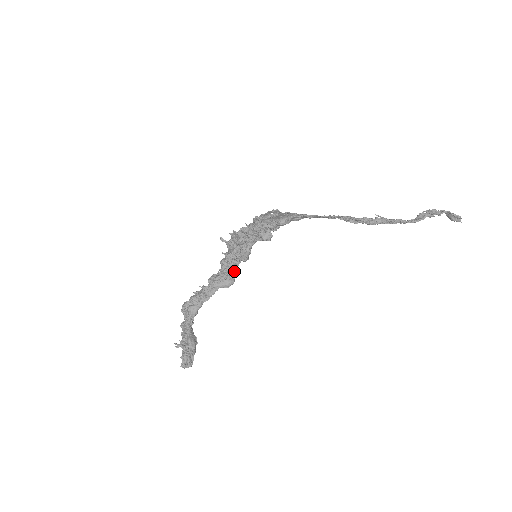
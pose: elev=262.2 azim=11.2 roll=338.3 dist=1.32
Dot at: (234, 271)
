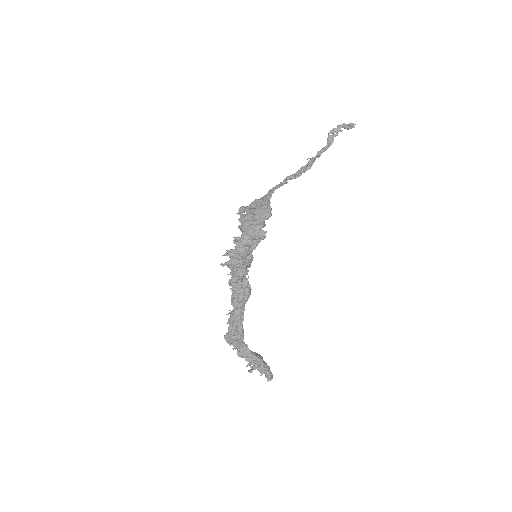
Dot at: (246, 281)
